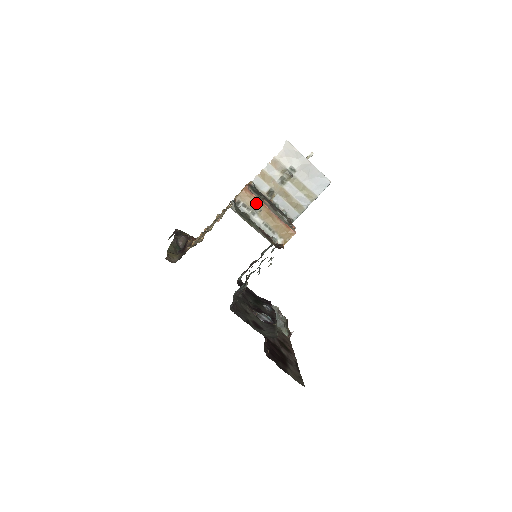
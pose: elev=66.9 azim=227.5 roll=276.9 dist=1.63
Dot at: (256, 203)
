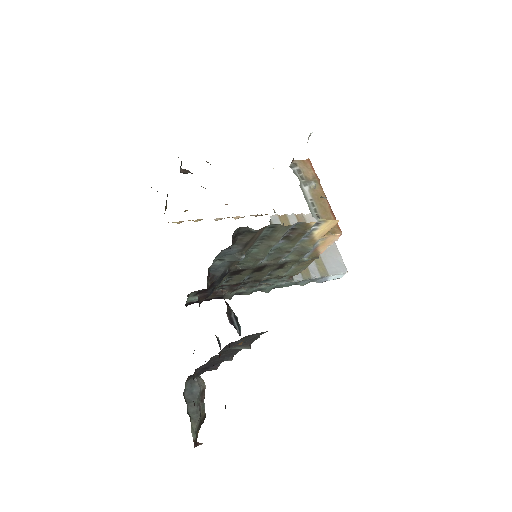
Dot at: (313, 178)
